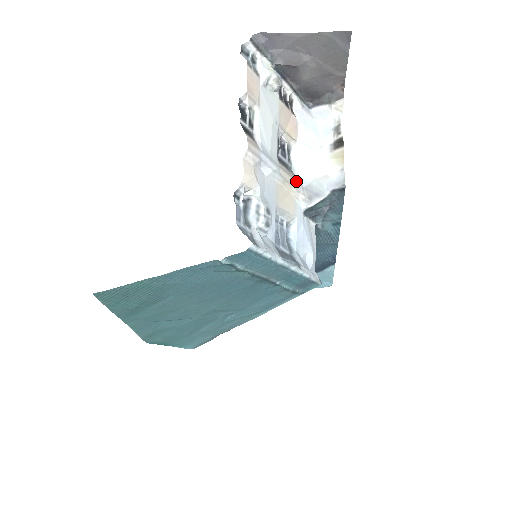
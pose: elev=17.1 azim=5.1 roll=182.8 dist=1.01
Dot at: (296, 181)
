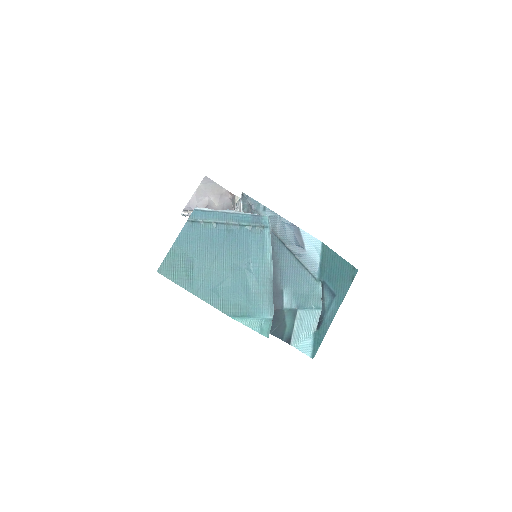
Dot at: occluded
